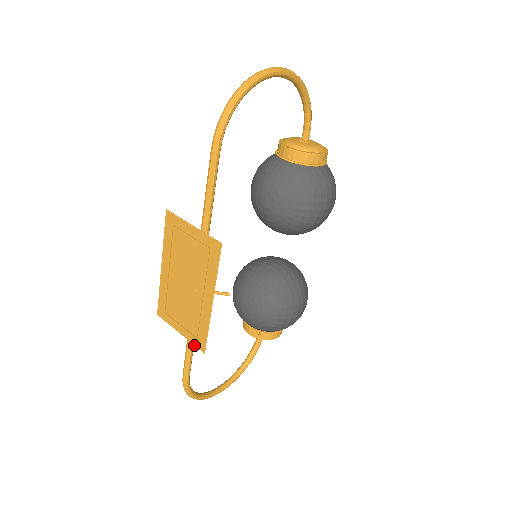
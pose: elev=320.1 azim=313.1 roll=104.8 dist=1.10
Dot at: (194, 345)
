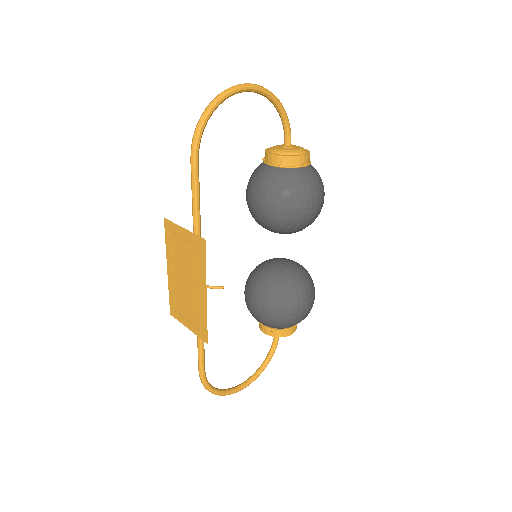
Dot at: (199, 337)
